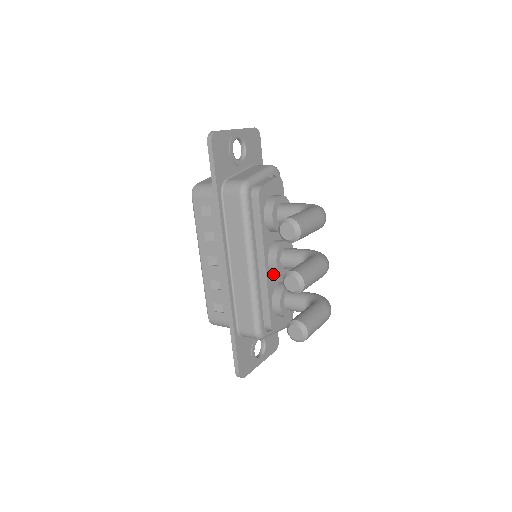
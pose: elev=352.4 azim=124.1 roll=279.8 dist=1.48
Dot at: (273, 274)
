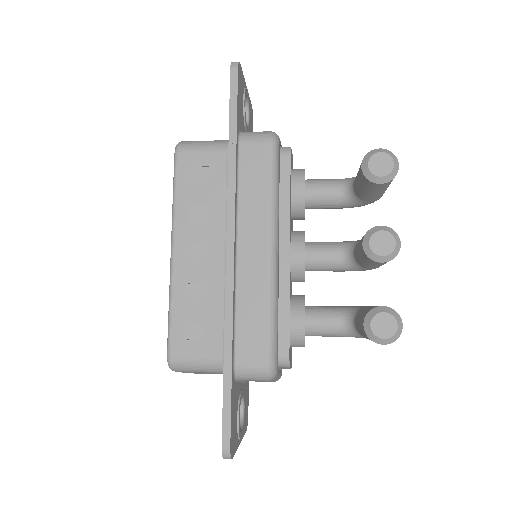
Dot at: (290, 276)
